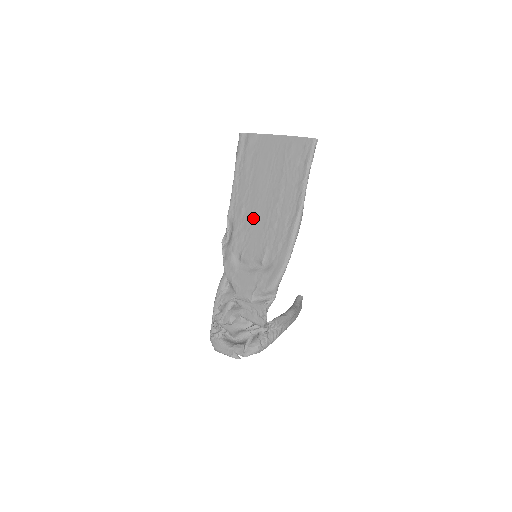
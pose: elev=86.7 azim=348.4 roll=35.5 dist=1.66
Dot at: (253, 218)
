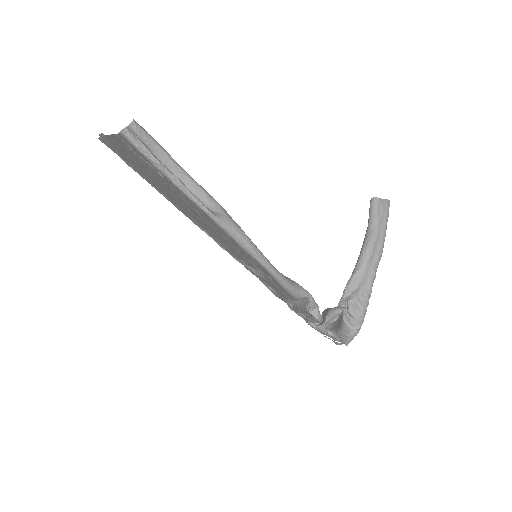
Dot at: (207, 229)
